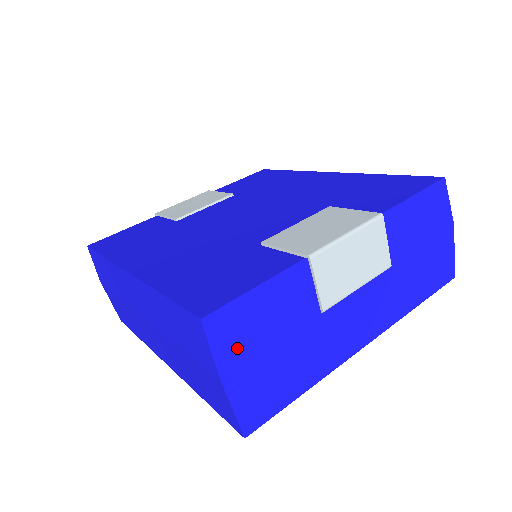
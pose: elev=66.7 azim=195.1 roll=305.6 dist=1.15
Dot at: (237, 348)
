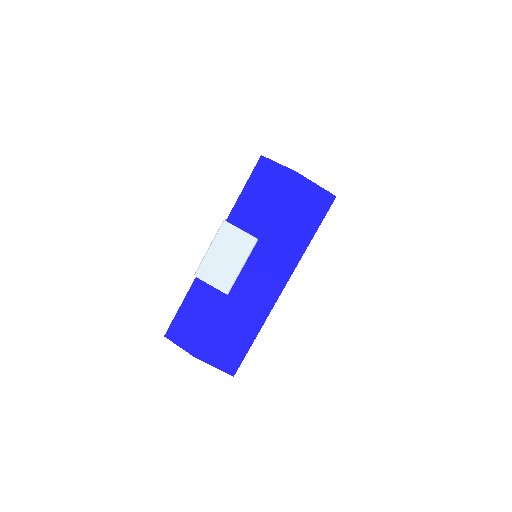
Dot at: (191, 339)
